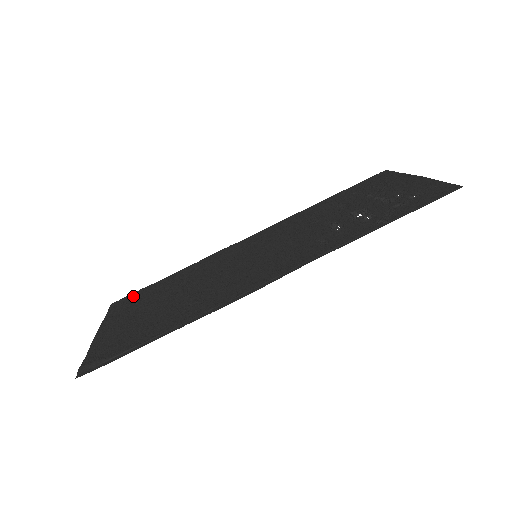
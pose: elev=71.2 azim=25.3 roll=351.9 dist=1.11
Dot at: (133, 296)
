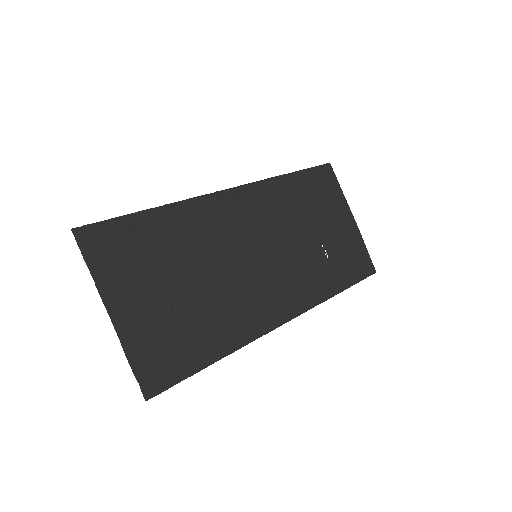
Dot at: (112, 236)
